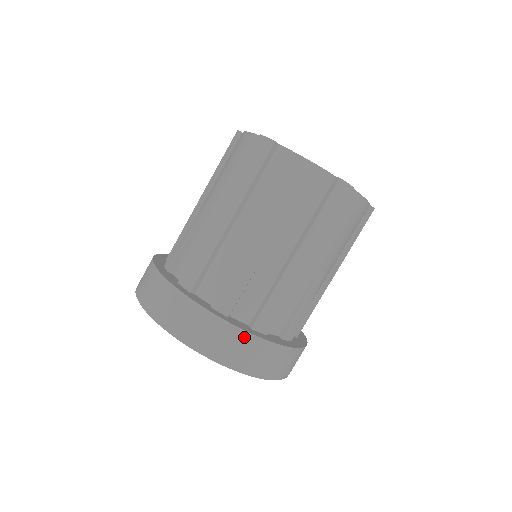
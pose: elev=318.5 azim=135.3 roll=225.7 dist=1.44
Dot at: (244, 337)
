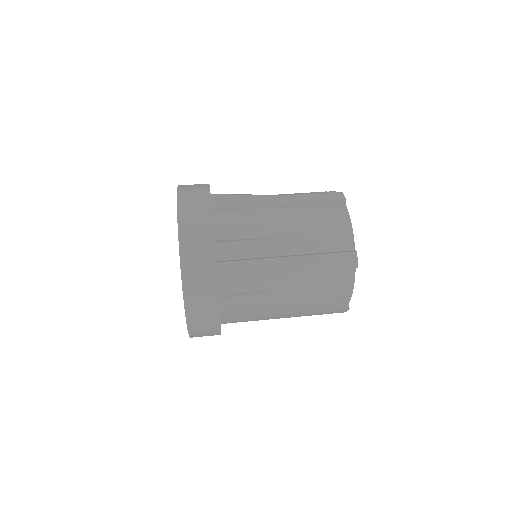
Dot at: (210, 256)
